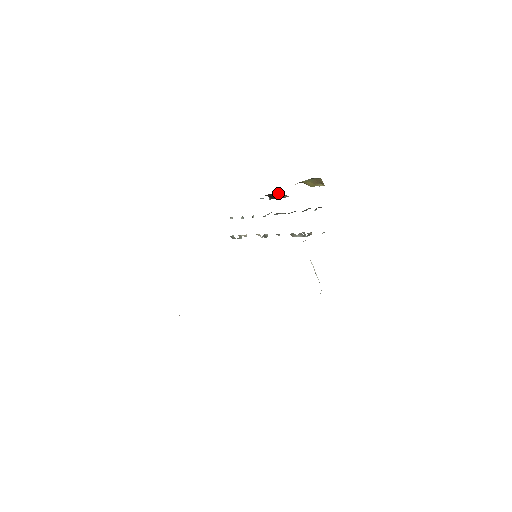
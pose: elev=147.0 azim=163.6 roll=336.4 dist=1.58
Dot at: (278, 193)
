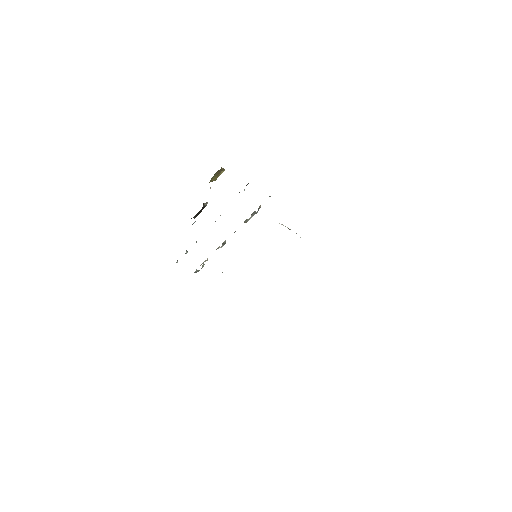
Dot at: (202, 207)
